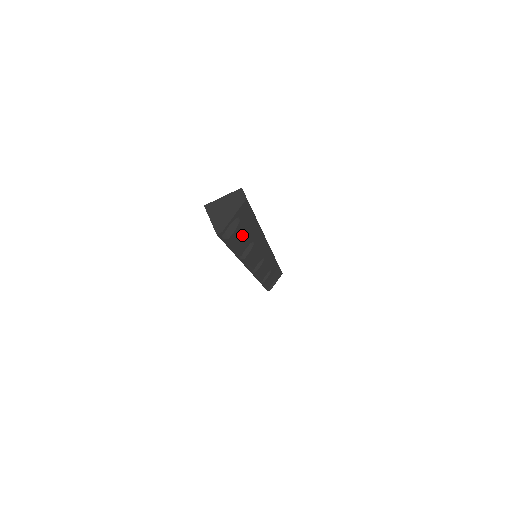
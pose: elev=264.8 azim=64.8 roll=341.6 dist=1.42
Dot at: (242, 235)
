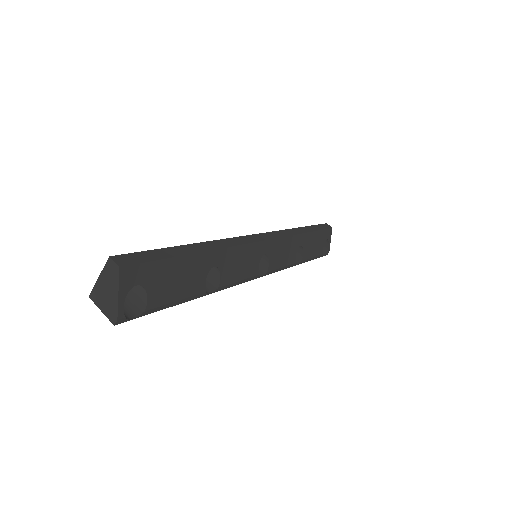
Dot at: (174, 285)
